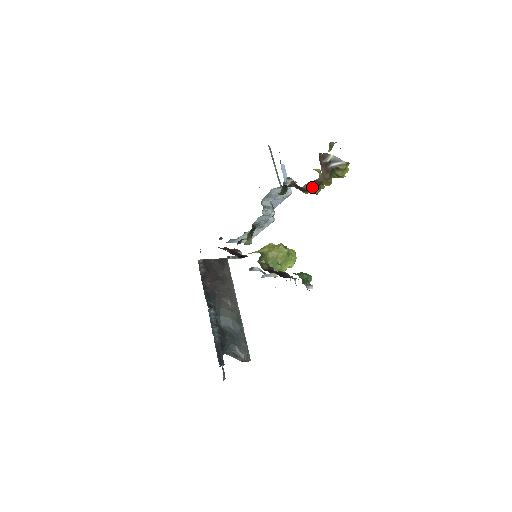
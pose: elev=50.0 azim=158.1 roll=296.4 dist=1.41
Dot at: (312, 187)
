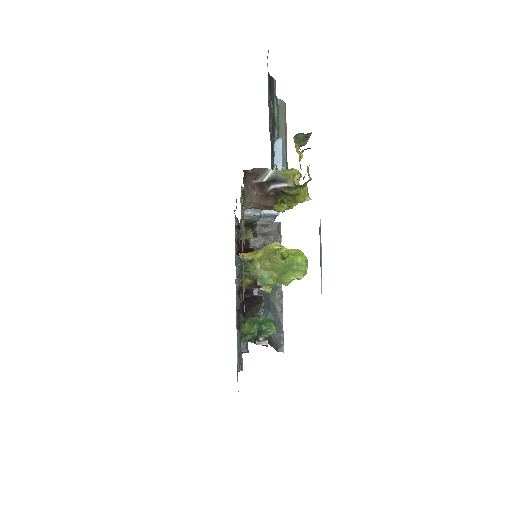
Dot at: occluded
